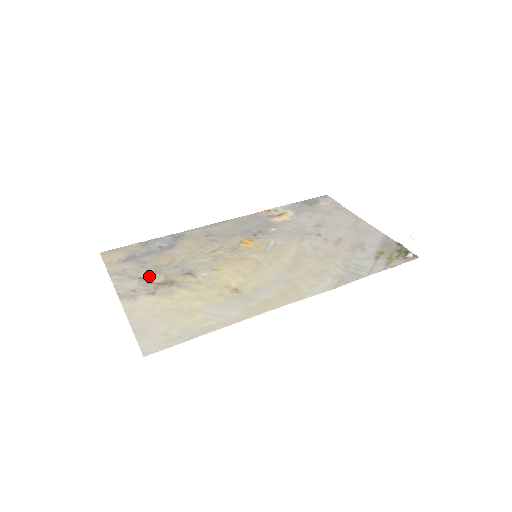
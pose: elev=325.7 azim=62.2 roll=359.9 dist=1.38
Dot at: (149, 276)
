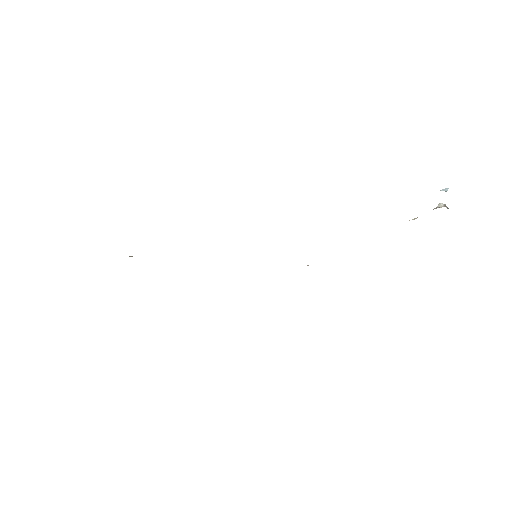
Dot at: occluded
